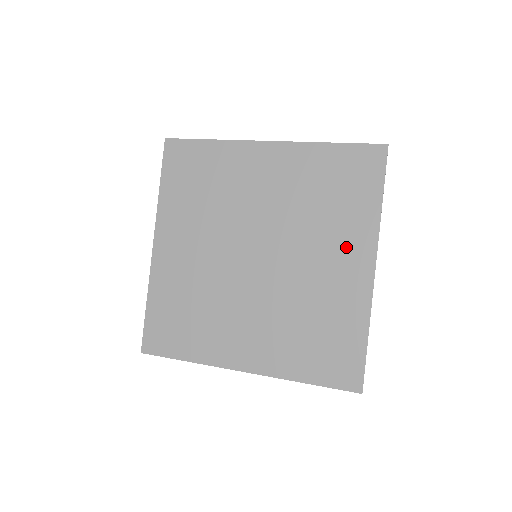
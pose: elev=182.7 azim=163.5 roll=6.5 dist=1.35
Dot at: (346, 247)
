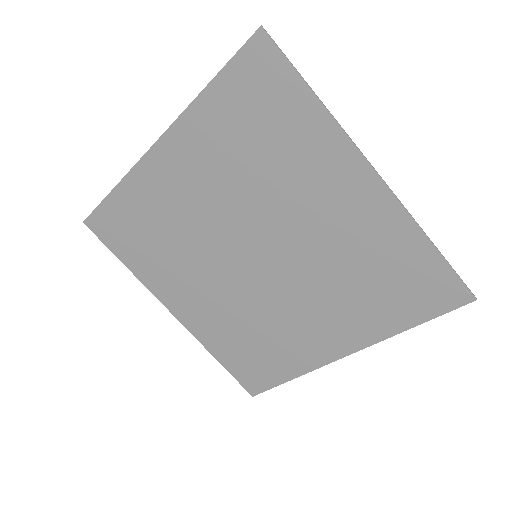
Dot at: (341, 325)
